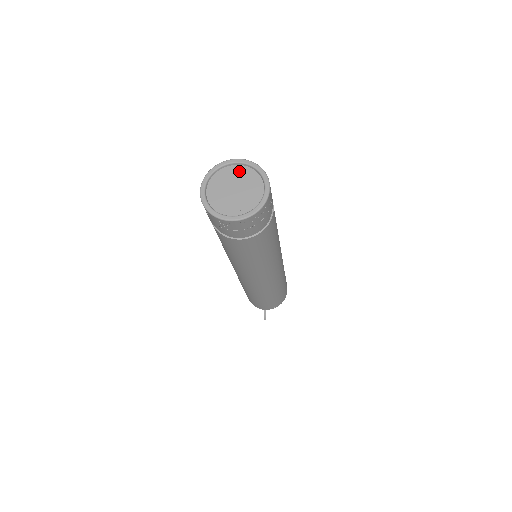
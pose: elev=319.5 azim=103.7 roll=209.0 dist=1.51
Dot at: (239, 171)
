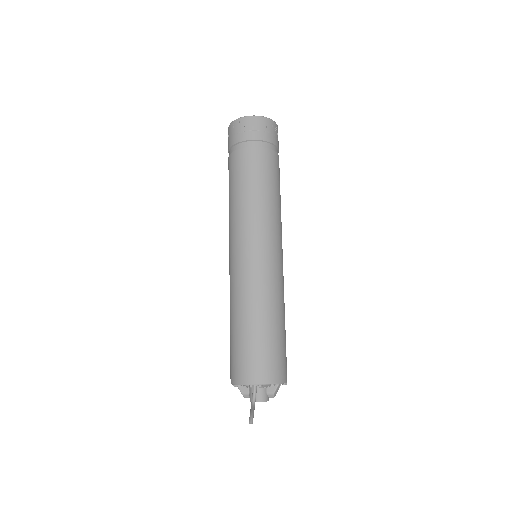
Dot at: occluded
